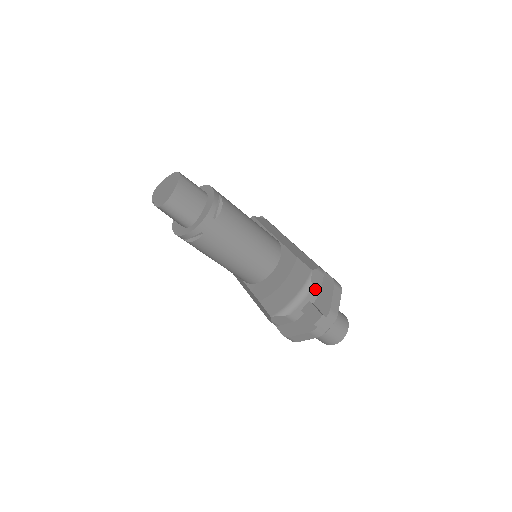
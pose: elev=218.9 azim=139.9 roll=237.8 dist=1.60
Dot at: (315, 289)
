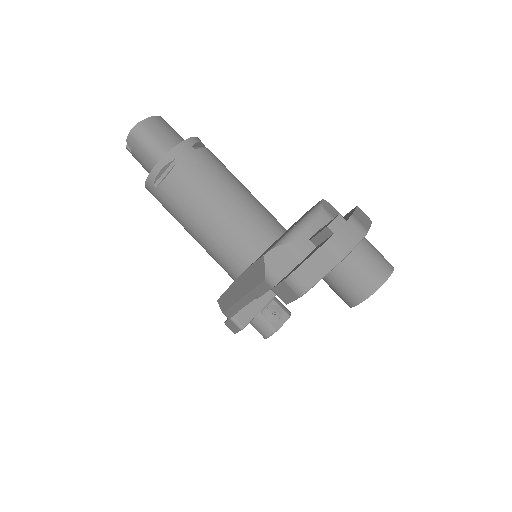
Dot at: (329, 215)
